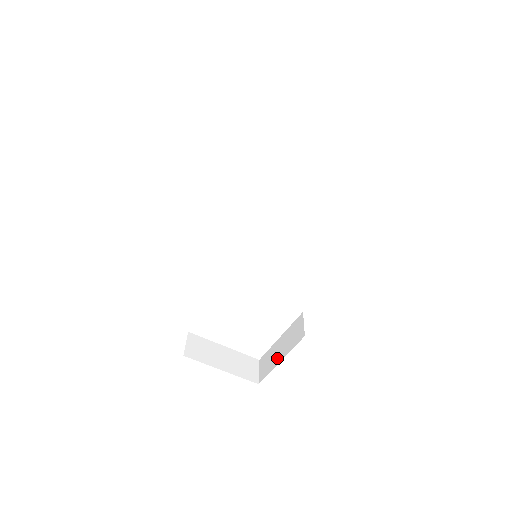
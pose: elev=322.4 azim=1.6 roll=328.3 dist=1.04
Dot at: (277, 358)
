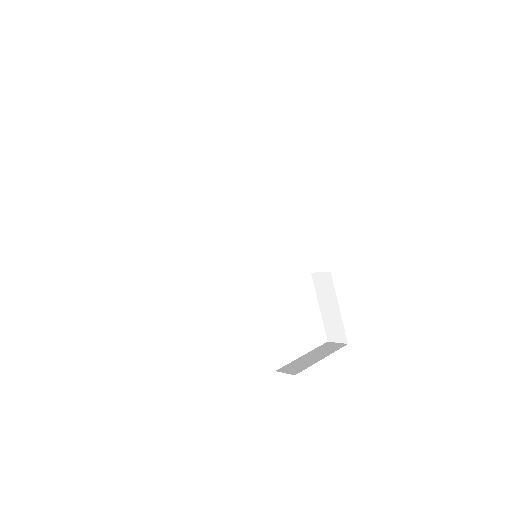
Dot at: (335, 313)
